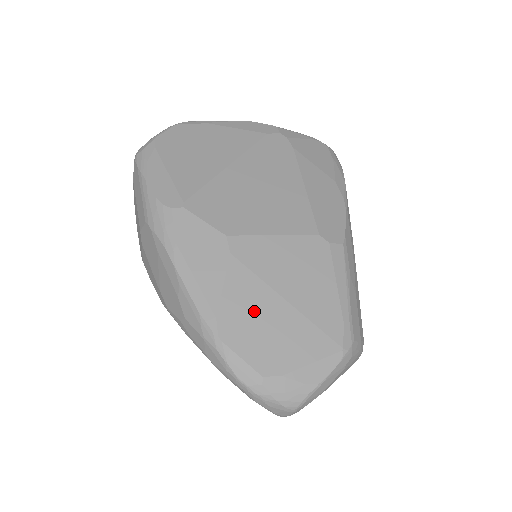
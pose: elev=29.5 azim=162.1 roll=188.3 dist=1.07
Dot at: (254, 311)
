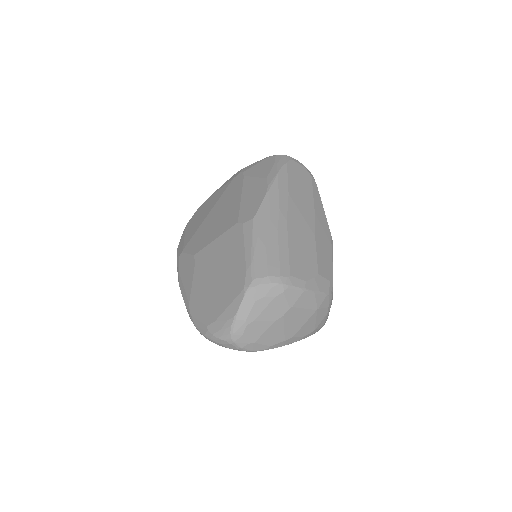
Dot at: (204, 290)
